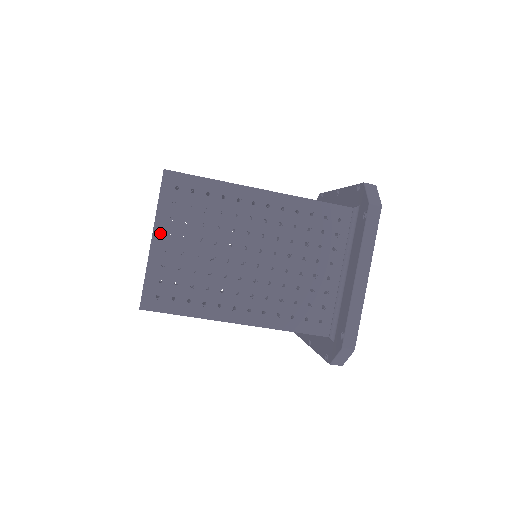
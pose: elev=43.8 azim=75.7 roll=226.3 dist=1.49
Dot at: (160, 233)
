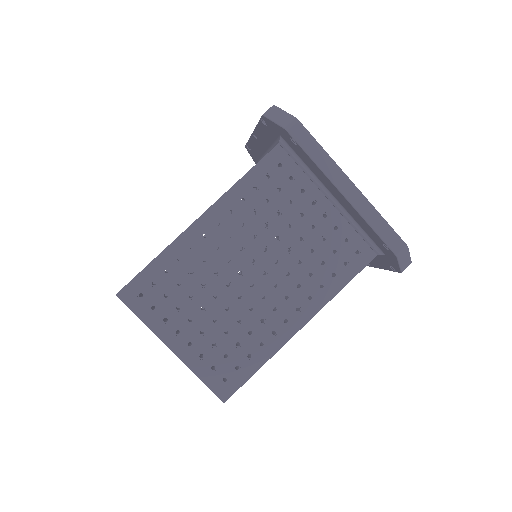
Dot at: (171, 339)
